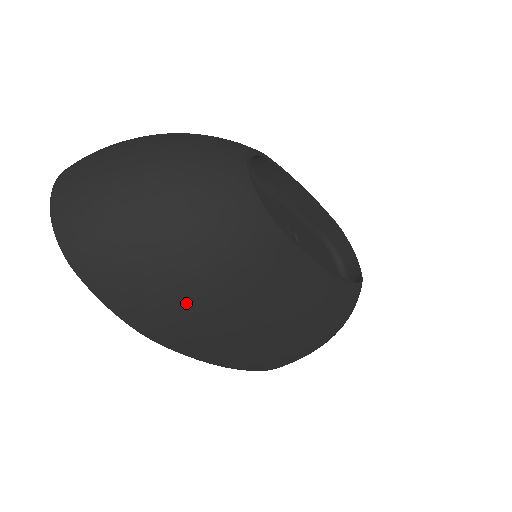
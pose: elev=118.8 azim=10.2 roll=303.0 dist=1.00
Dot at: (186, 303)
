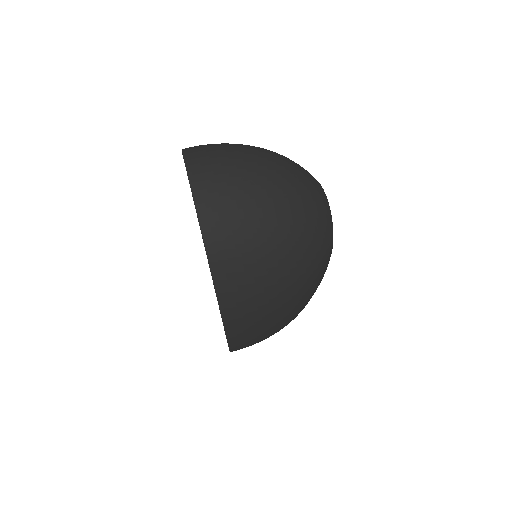
Dot at: (273, 293)
